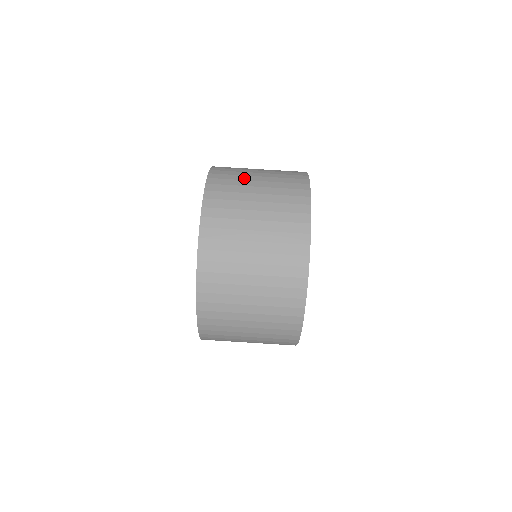
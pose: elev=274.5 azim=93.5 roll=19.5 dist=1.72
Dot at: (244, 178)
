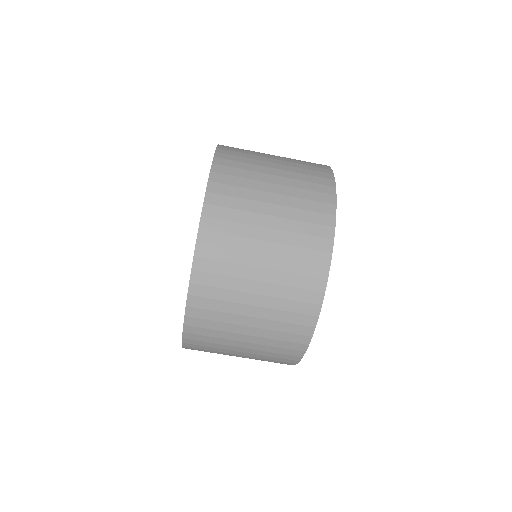
Dot at: (258, 158)
